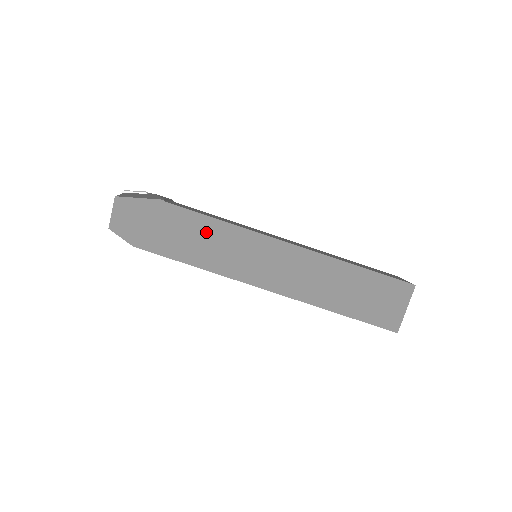
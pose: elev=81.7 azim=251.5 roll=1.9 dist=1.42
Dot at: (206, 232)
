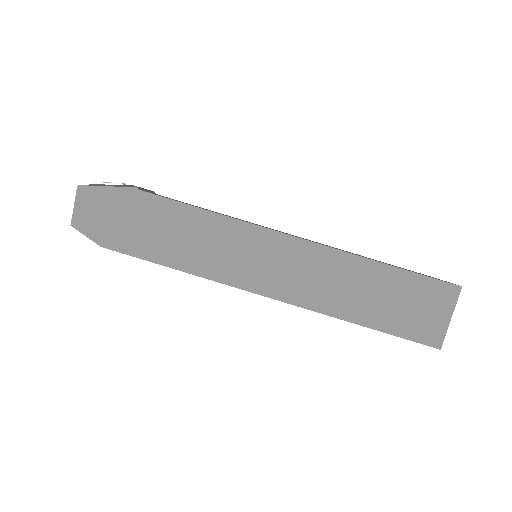
Dot at: (191, 226)
